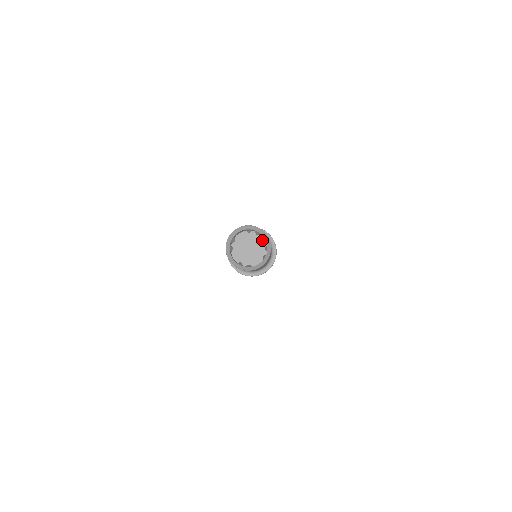
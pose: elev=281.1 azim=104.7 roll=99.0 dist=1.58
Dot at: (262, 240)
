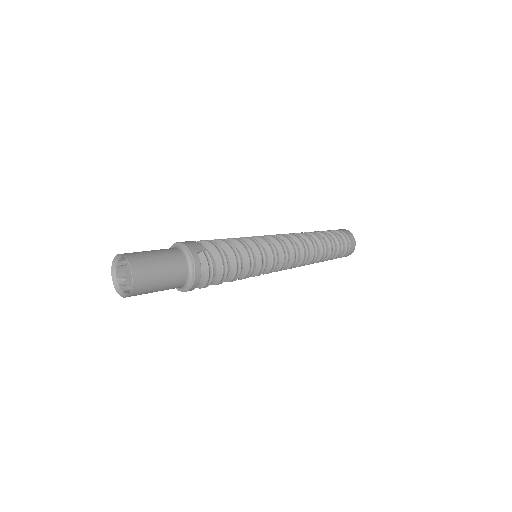
Dot at: (142, 276)
